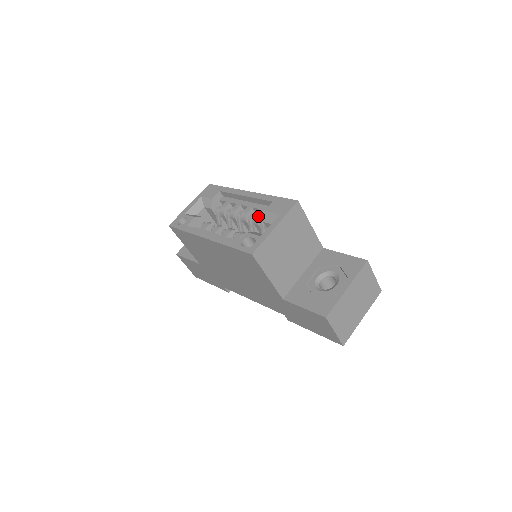
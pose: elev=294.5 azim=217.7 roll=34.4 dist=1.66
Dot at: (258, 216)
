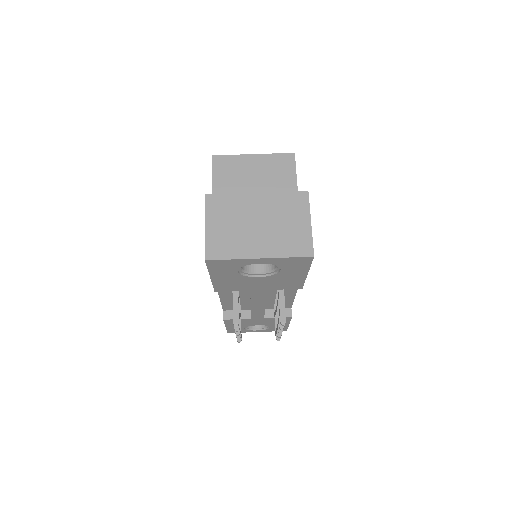
Dot at: occluded
